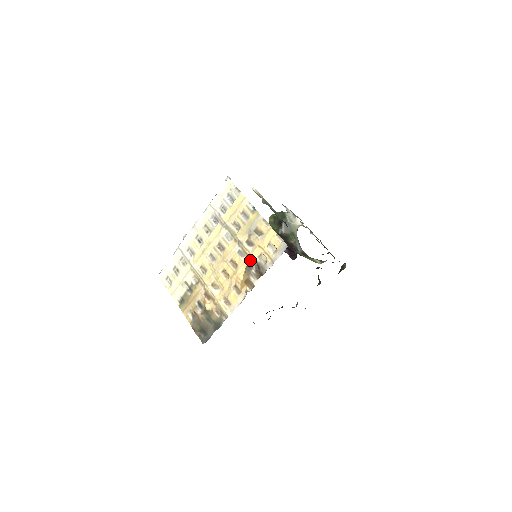
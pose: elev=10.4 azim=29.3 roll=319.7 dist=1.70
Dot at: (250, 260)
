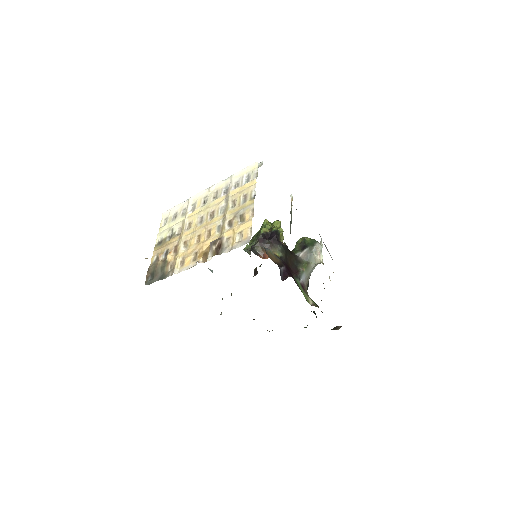
Dot at: (220, 237)
